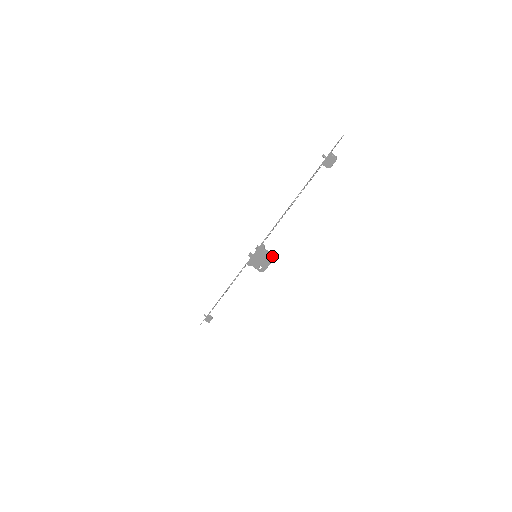
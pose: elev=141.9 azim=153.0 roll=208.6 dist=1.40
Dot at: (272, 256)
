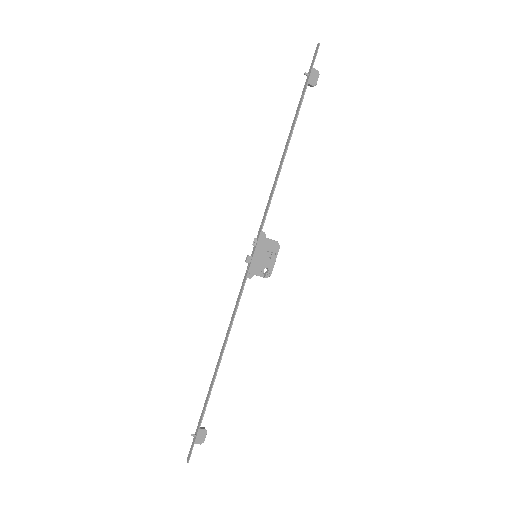
Dot at: (277, 241)
